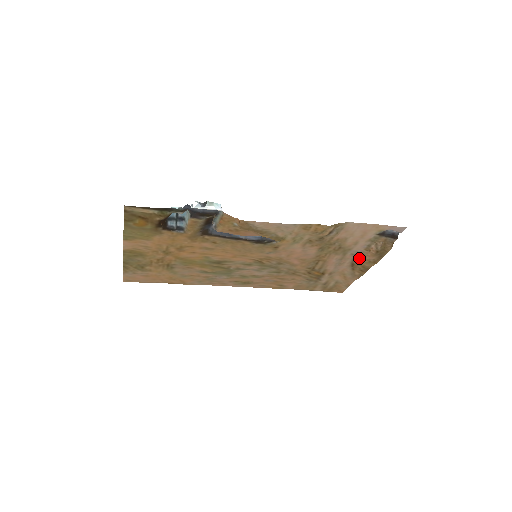
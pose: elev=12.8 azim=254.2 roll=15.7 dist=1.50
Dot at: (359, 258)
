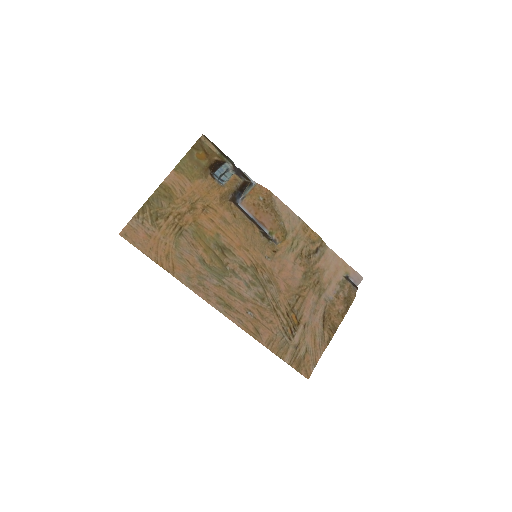
Dot at: (329, 309)
